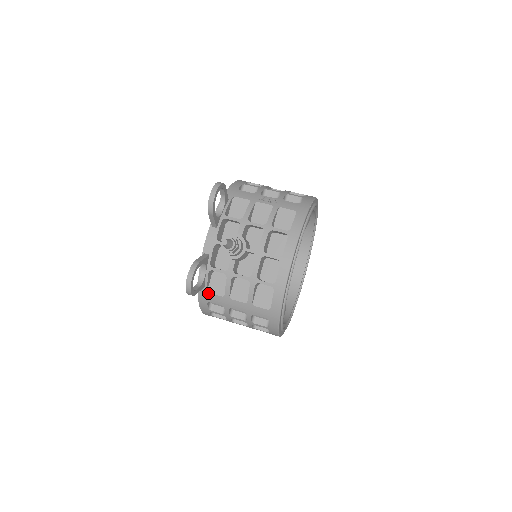
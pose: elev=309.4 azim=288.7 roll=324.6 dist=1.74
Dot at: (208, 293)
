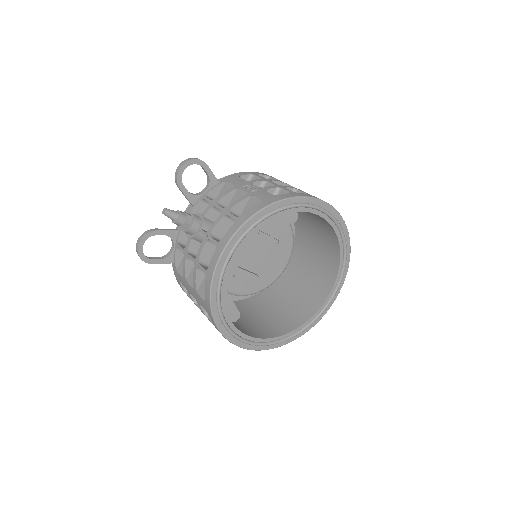
Dot at: (177, 271)
